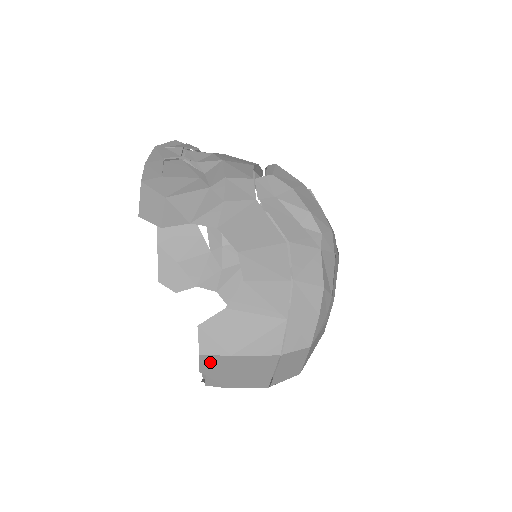
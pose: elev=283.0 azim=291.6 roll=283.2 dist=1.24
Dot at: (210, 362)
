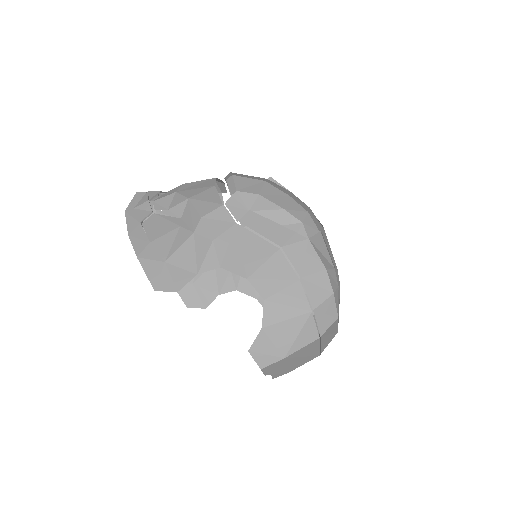
Dot at: (270, 368)
